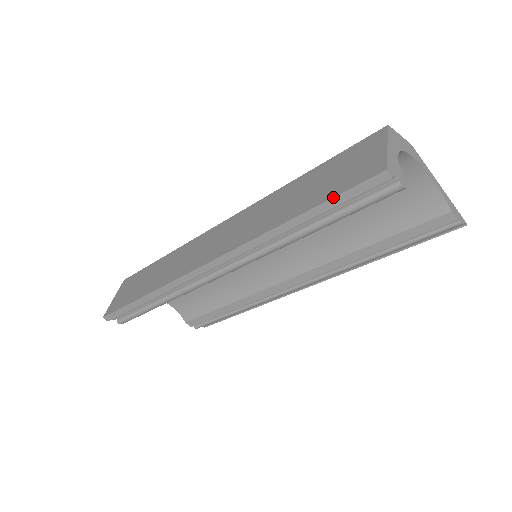
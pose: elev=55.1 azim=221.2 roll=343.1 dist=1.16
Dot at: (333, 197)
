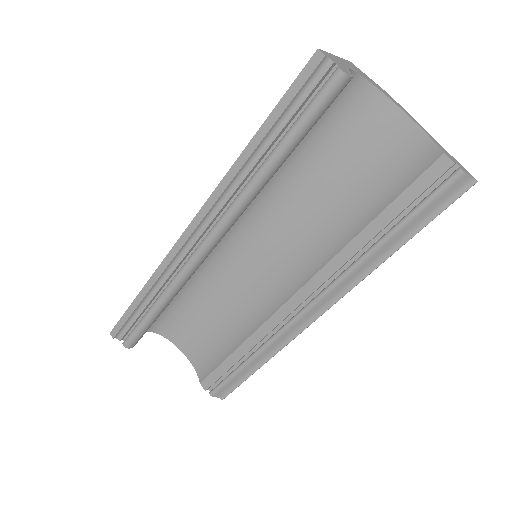
Dot at: (280, 99)
